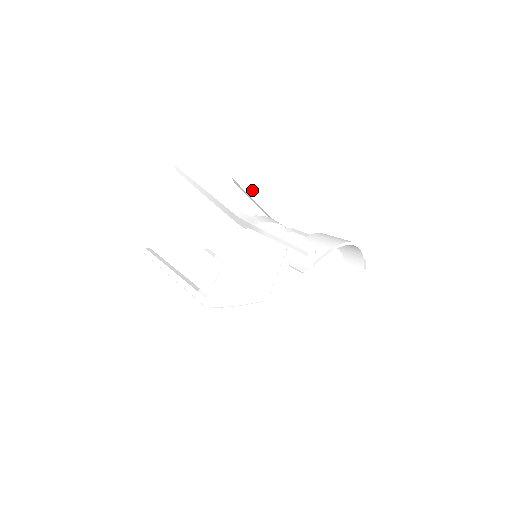
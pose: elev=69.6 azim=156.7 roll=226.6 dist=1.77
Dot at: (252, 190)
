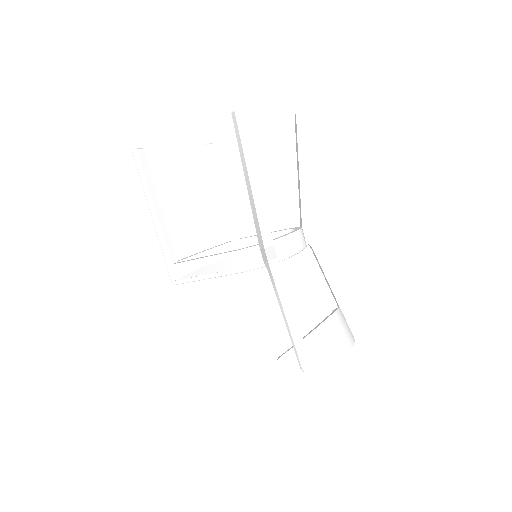
Dot at: (306, 156)
